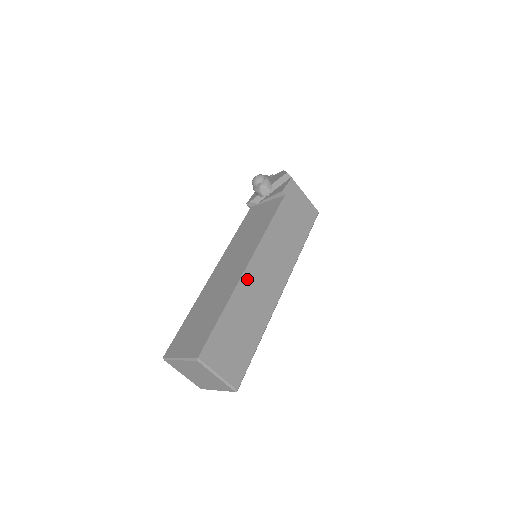
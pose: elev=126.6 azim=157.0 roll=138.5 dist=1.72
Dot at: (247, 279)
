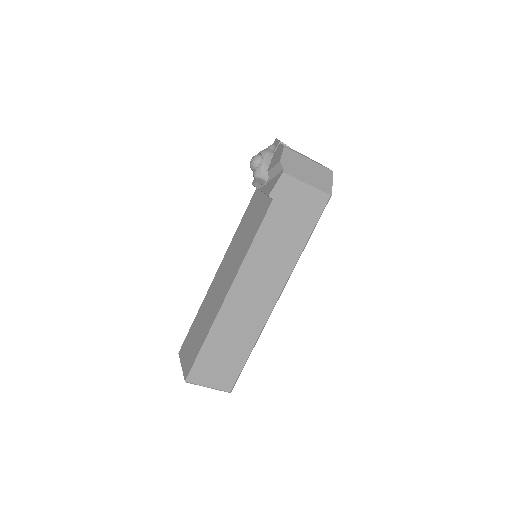
Dot at: (229, 306)
